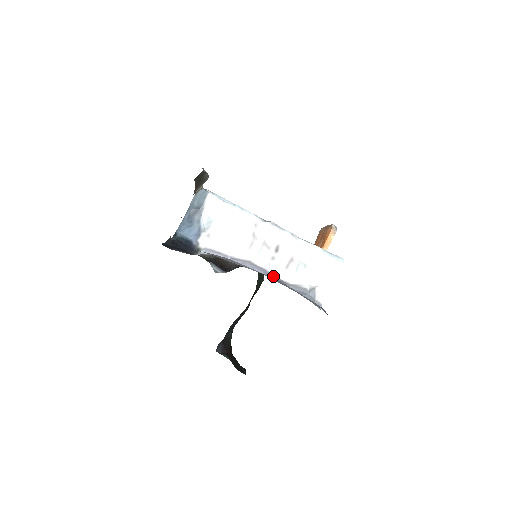
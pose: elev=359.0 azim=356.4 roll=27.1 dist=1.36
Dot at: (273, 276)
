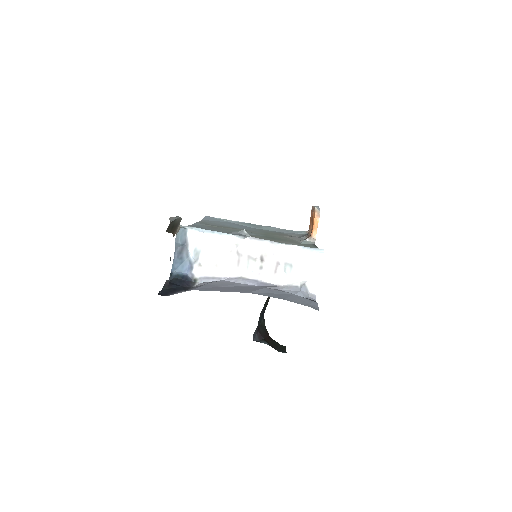
Dot at: (265, 284)
